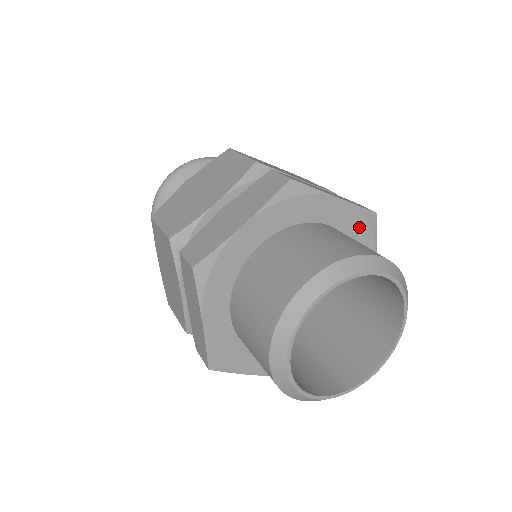
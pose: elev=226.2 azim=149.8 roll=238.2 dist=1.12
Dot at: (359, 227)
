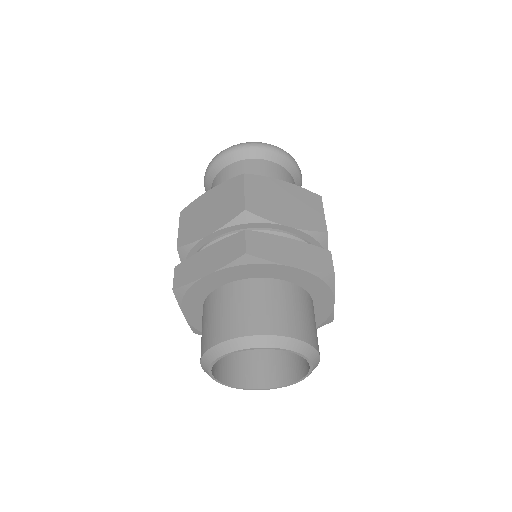
Dot at: (315, 282)
